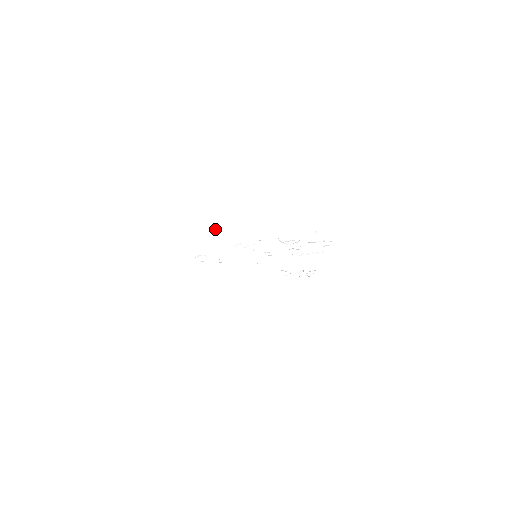
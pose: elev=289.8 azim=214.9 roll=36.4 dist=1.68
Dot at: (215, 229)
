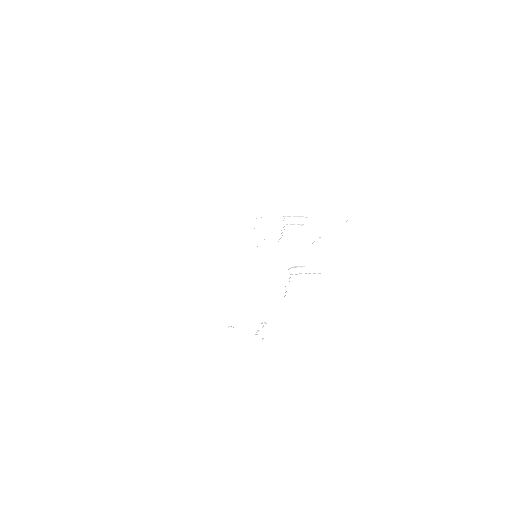
Dot at: occluded
